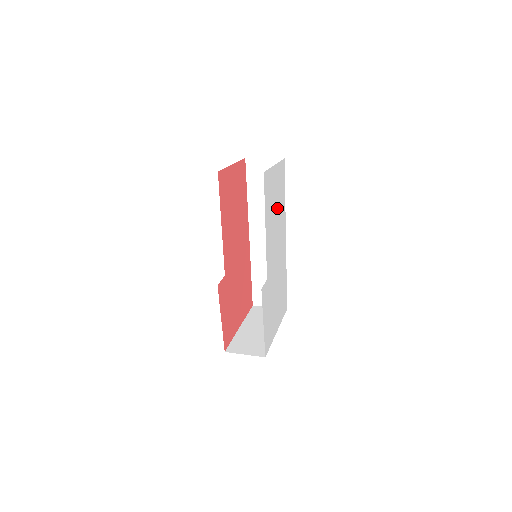
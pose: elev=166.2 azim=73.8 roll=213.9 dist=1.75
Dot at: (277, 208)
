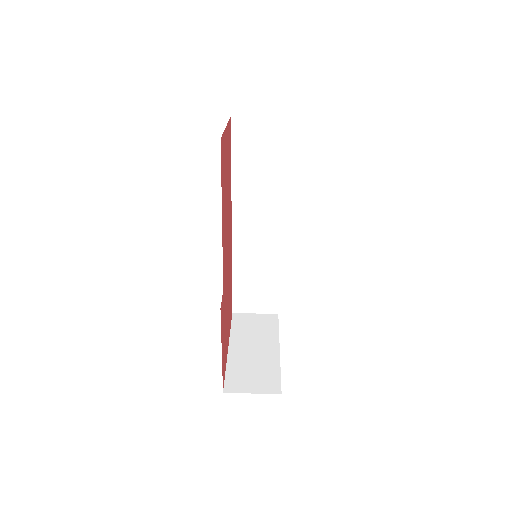
Dot at: occluded
